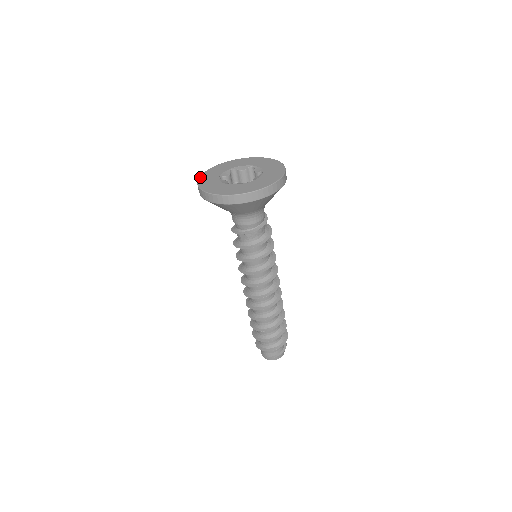
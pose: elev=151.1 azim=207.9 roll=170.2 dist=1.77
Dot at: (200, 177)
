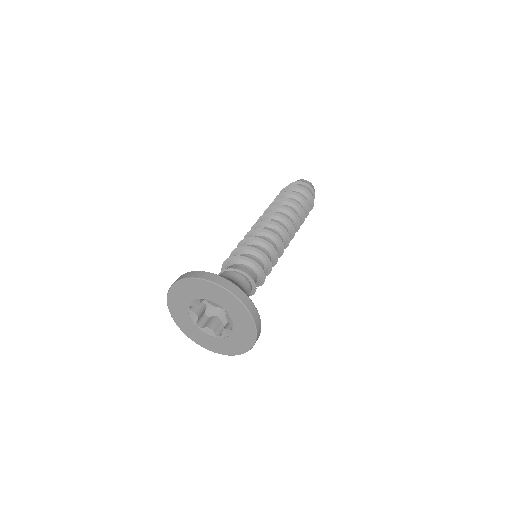
Dot at: (181, 330)
